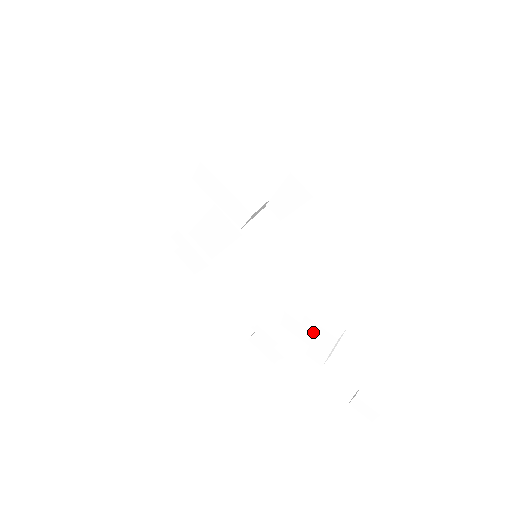
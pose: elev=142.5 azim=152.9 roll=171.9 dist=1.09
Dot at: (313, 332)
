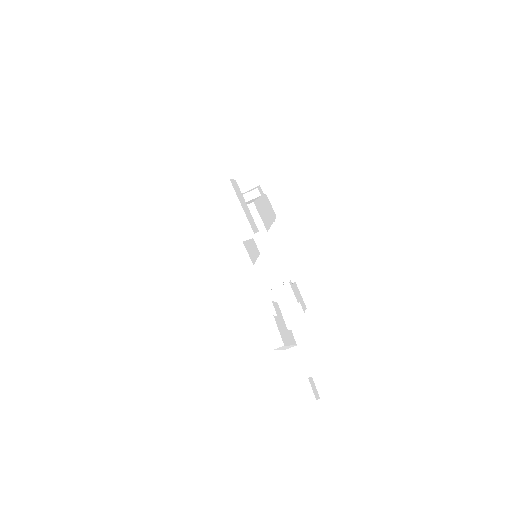
Dot at: occluded
